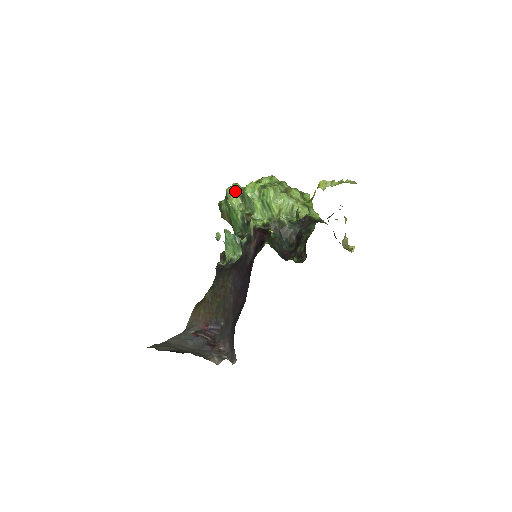
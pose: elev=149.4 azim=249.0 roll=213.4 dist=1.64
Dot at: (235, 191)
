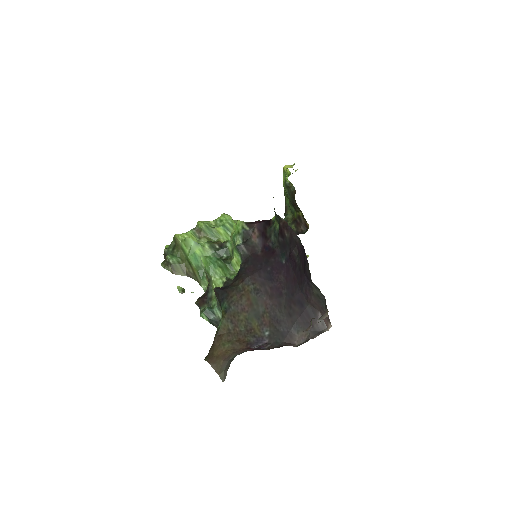
Dot at: (186, 232)
